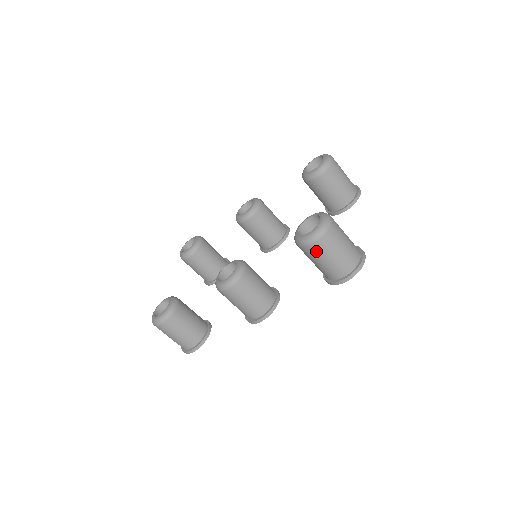
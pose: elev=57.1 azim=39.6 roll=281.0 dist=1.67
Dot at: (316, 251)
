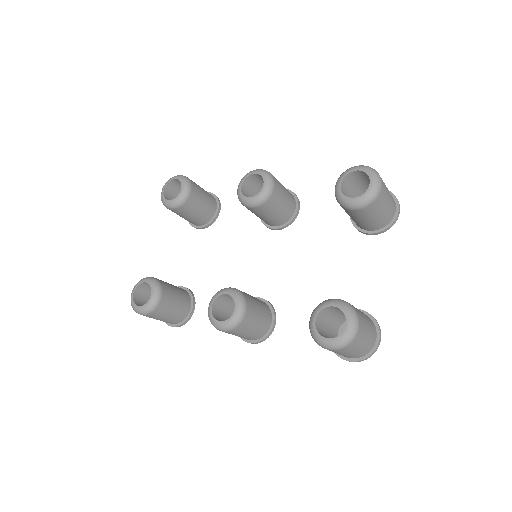
Dot at: occluded
